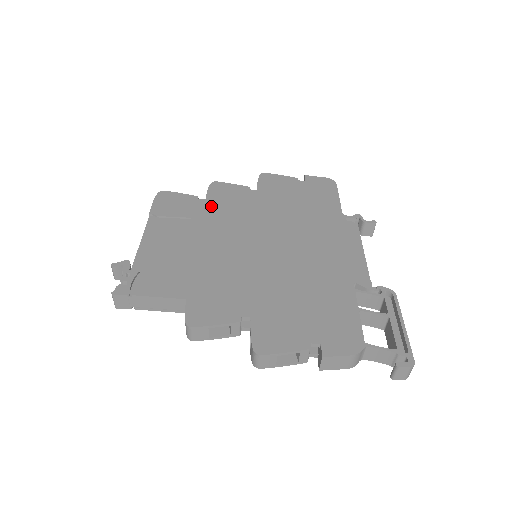
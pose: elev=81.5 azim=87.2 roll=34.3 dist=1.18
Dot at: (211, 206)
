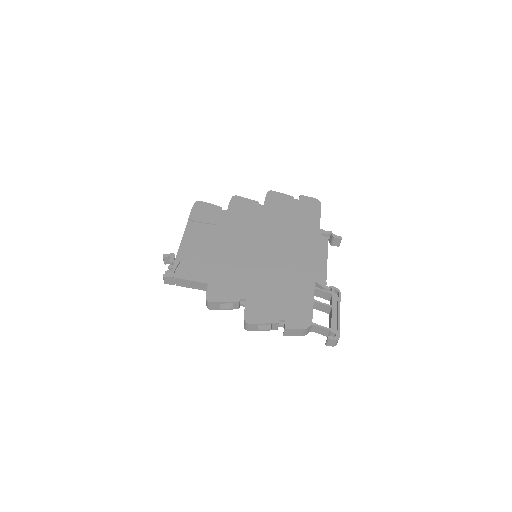
Dot at: (230, 216)
